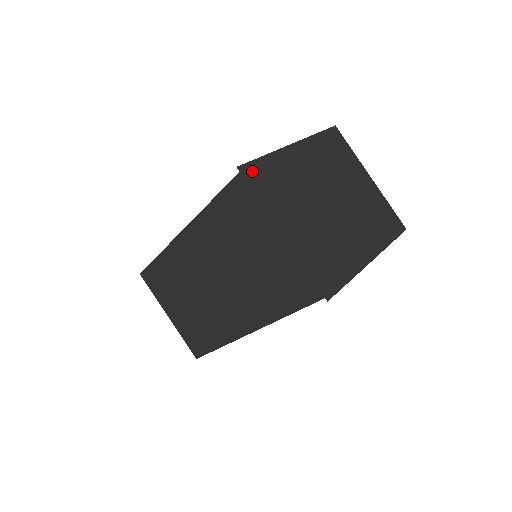
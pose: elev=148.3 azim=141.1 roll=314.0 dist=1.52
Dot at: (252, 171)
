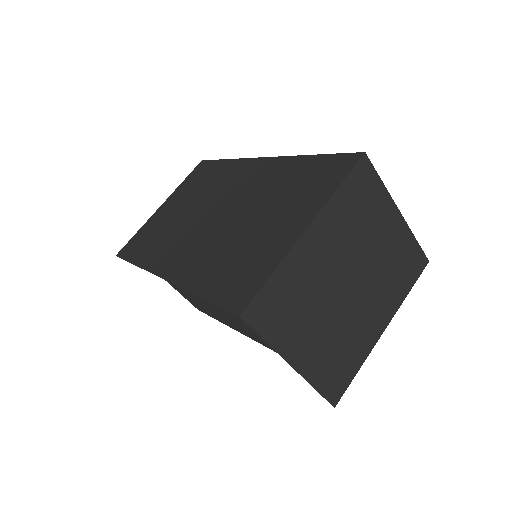
Dot at: (258, 308)
